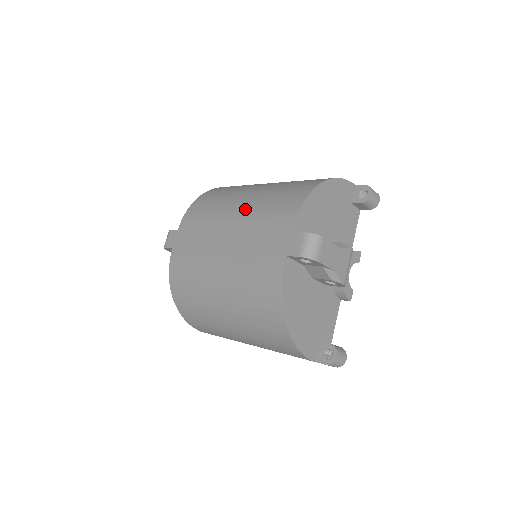
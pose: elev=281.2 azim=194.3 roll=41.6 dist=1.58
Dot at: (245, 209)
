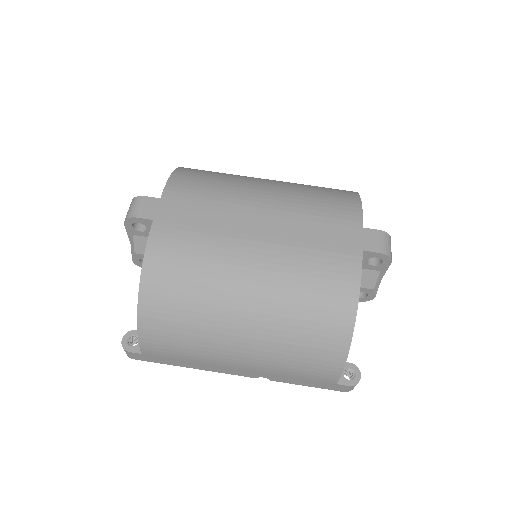
Dot at: (280, 194)
